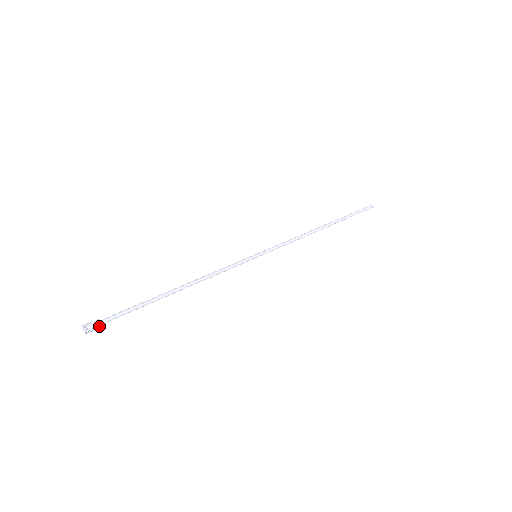
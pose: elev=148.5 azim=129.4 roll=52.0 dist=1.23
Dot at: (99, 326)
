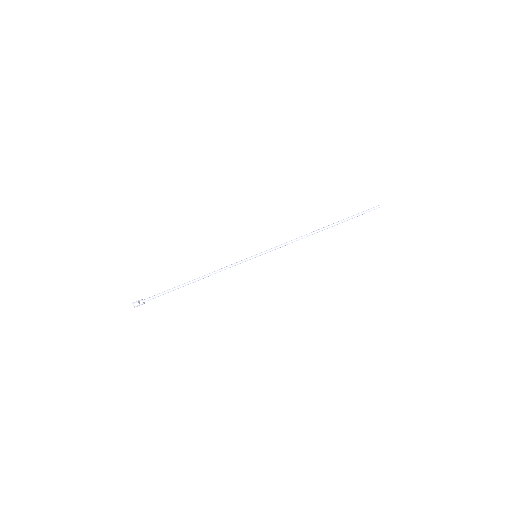
Dot at: (142, 304)
